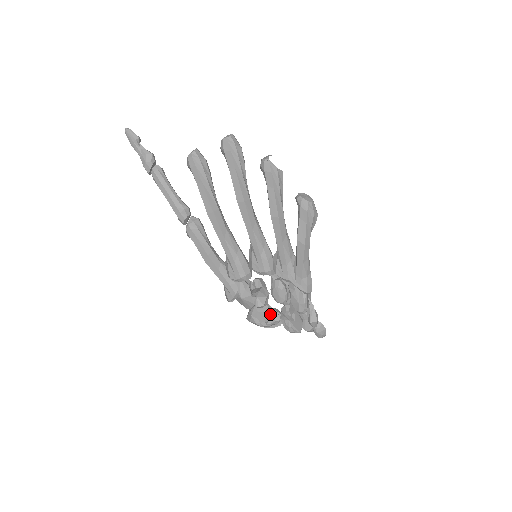
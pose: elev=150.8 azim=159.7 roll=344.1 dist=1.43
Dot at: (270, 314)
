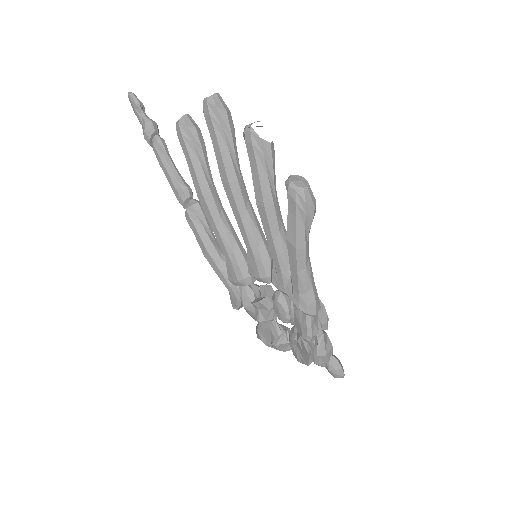
Dot at: (275, 333)
